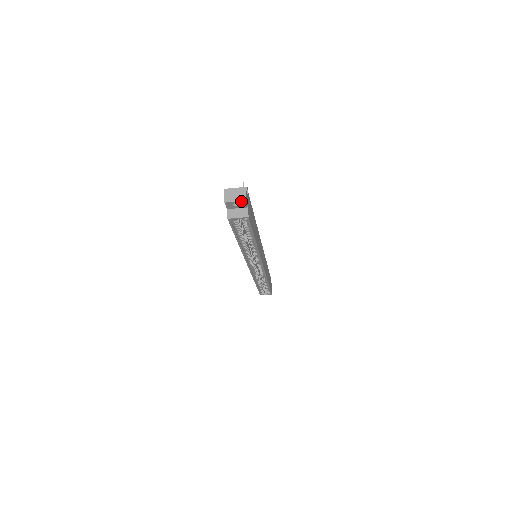
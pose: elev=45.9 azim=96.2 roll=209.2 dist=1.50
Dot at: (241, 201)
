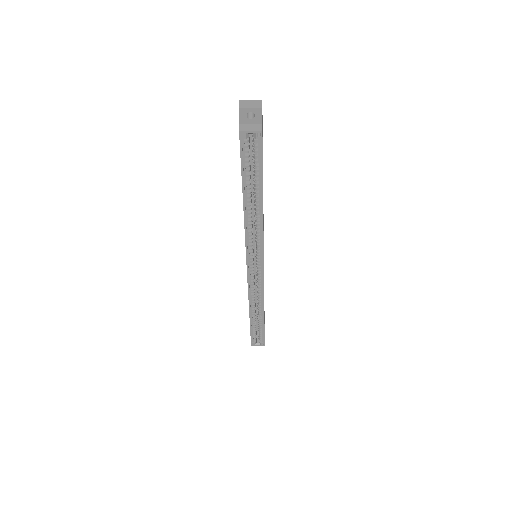
Dot at: (257, 108)
